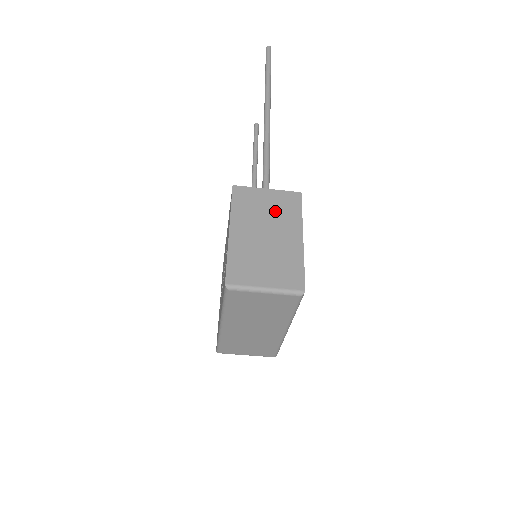
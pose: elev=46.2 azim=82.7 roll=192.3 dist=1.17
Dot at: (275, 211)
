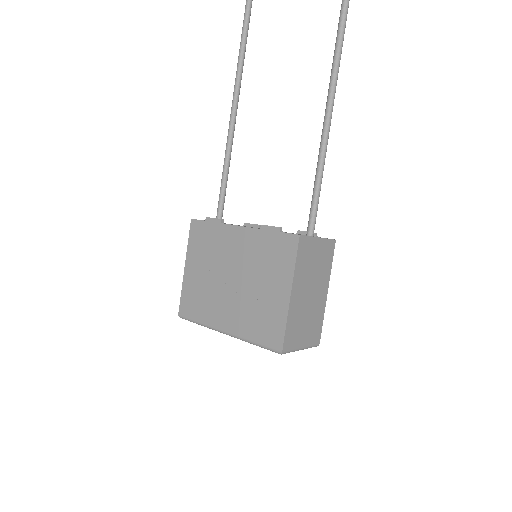
Dot at: (319, 265)
